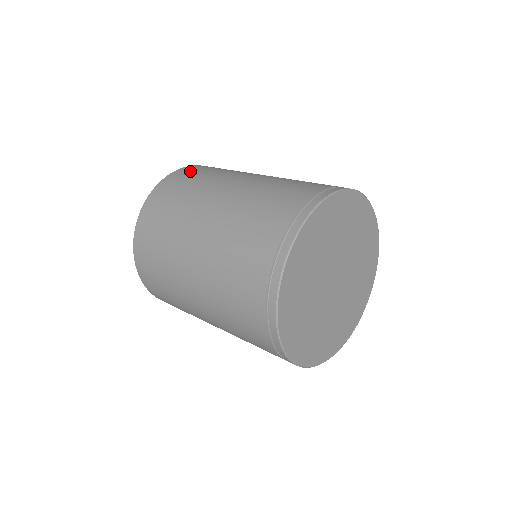
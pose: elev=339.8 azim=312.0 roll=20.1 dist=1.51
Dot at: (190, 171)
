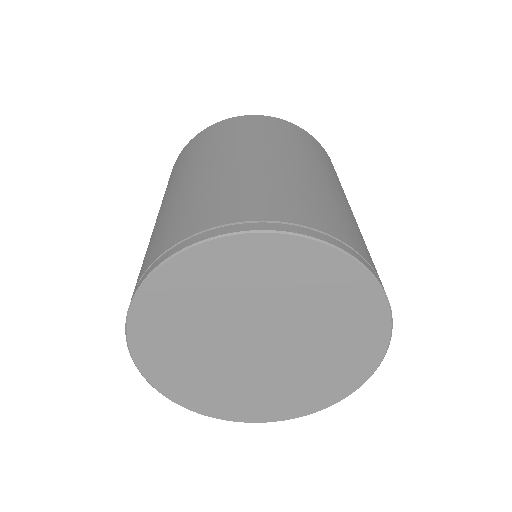
Dot at: (268, 123)
